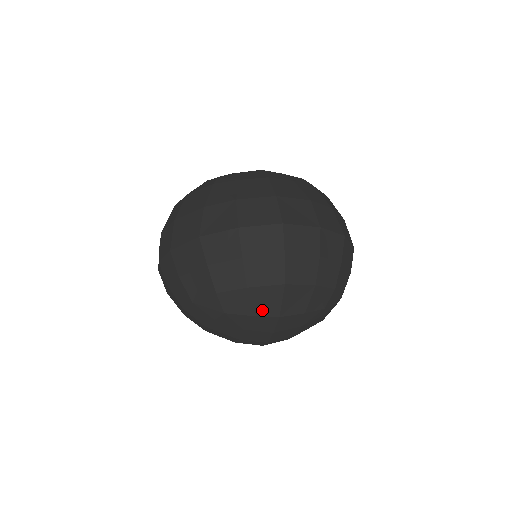
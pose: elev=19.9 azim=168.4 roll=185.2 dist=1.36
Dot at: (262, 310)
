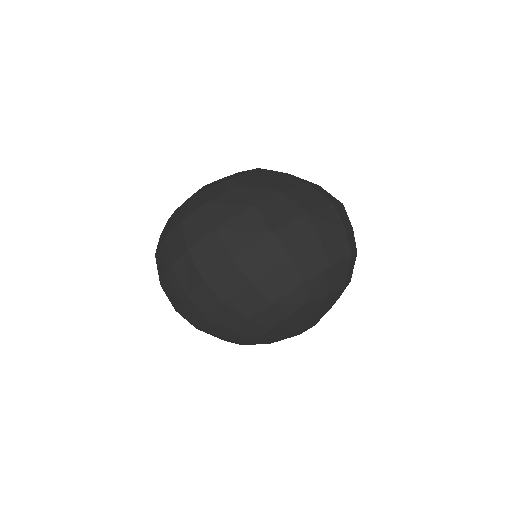
Dot at: (335, 286)
